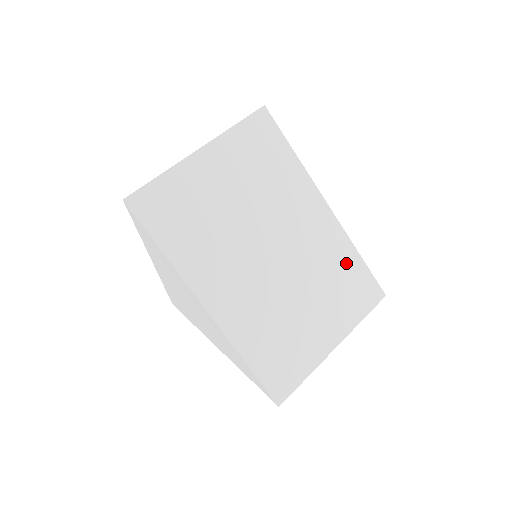
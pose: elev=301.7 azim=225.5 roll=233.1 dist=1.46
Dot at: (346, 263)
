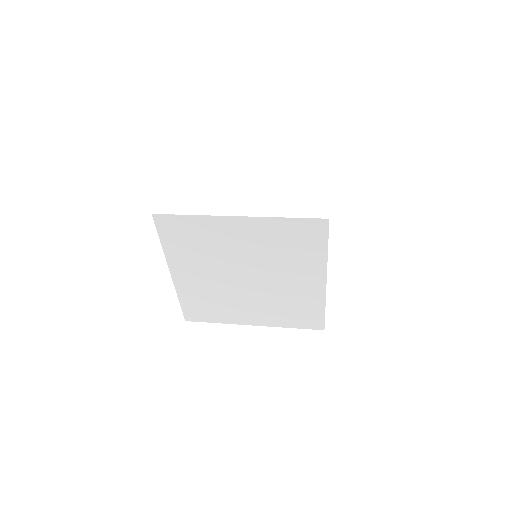
Dot at: occluded
